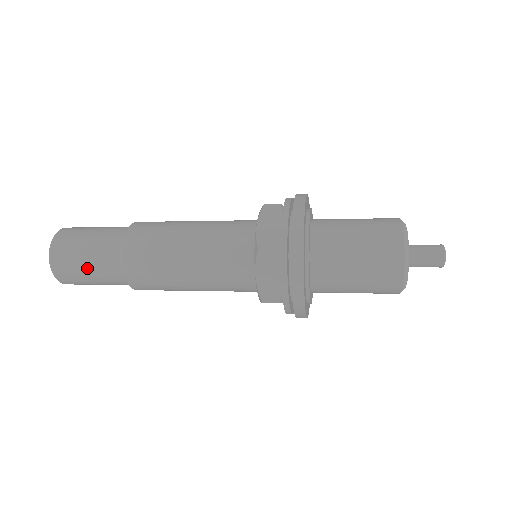
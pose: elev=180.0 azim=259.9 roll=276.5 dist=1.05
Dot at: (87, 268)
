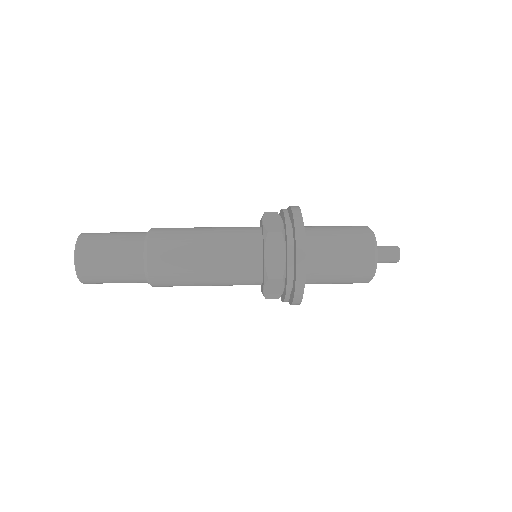
Dot at: (111, 258)
